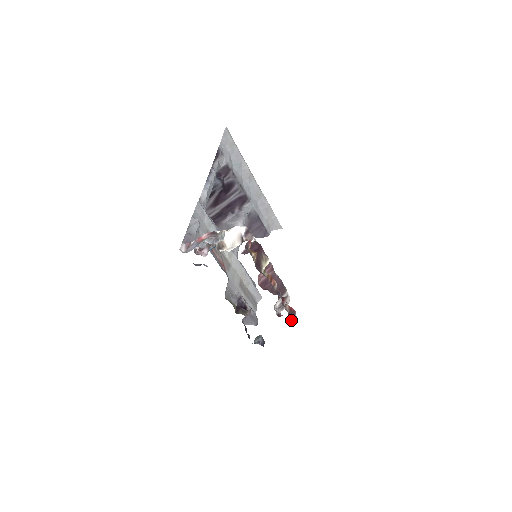
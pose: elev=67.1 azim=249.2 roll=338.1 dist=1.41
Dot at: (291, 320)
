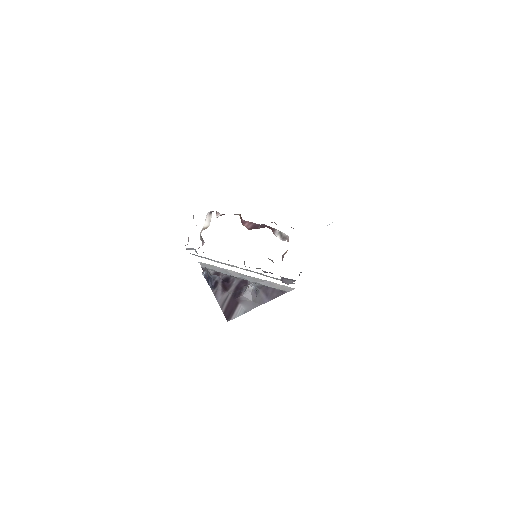
Dot at: occluded
